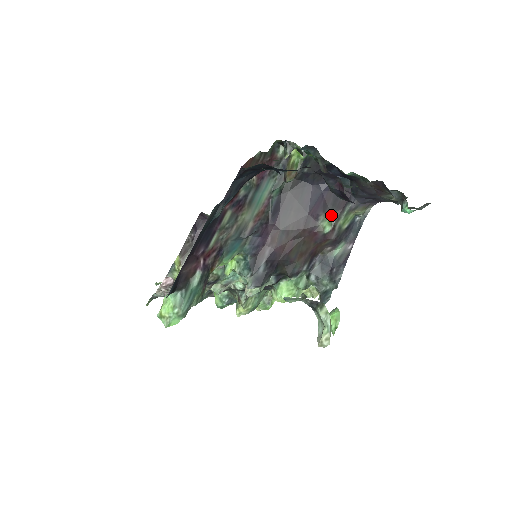
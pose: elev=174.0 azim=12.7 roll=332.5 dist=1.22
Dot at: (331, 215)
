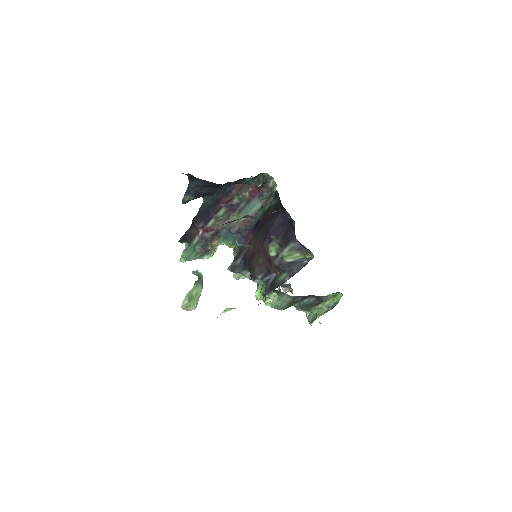
Dot at: occluded
